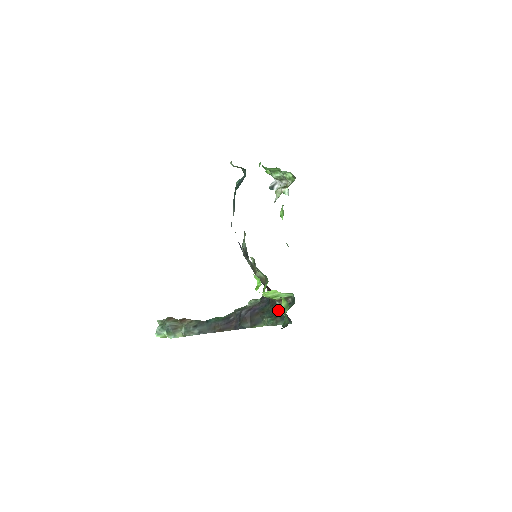
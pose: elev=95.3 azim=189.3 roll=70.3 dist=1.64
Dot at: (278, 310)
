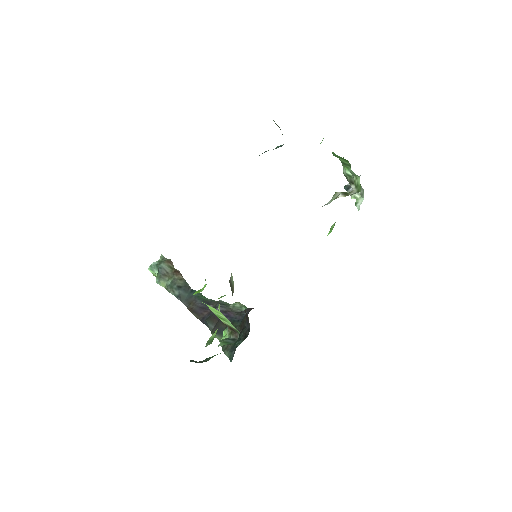
Dot at: (223, 336)
